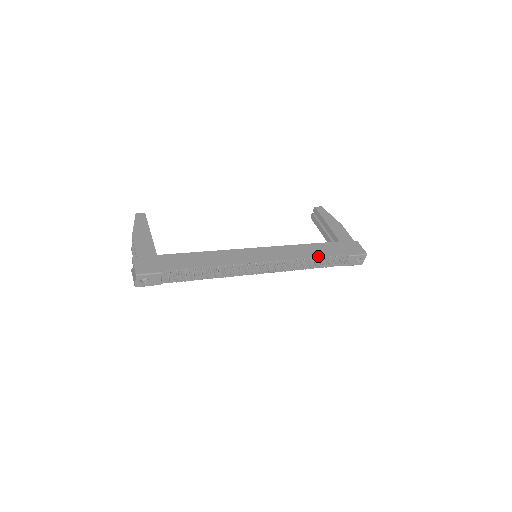
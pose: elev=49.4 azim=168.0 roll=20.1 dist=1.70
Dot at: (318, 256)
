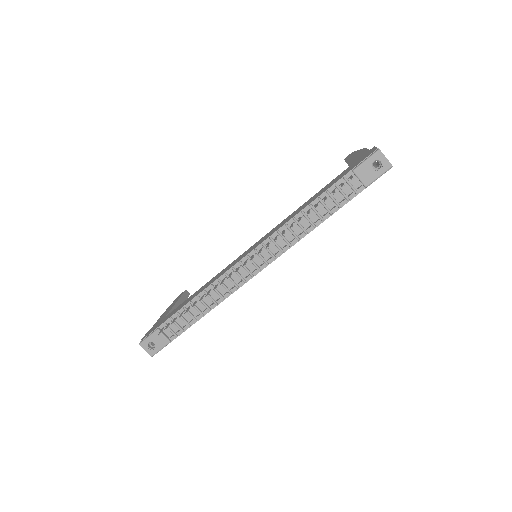
Dot at: (310, 203)
